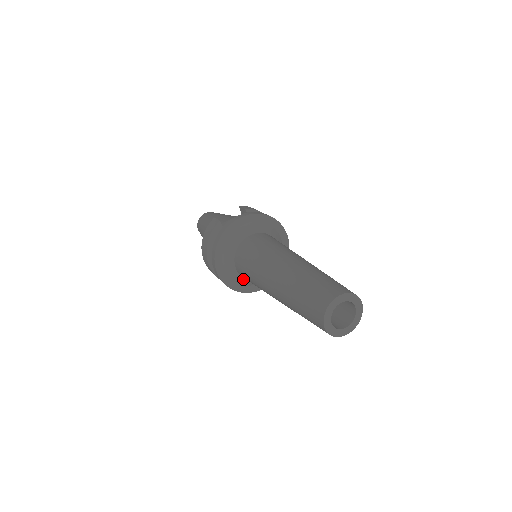
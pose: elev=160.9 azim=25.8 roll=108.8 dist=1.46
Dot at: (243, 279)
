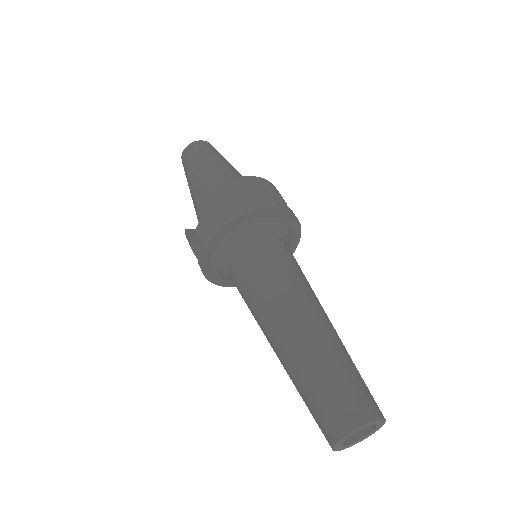
Dot at: occluded
